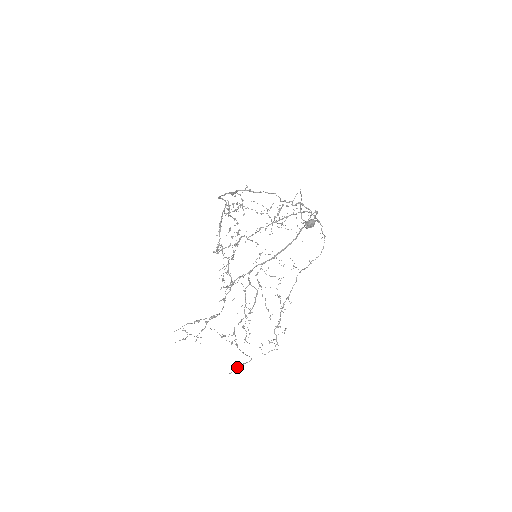
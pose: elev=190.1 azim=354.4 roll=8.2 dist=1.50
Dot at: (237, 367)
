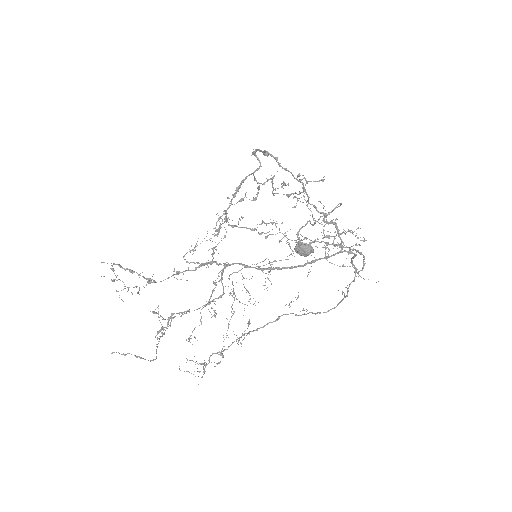
Dot at: occluded
